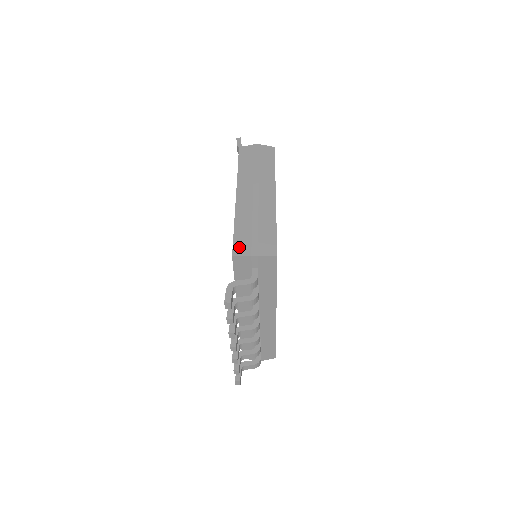
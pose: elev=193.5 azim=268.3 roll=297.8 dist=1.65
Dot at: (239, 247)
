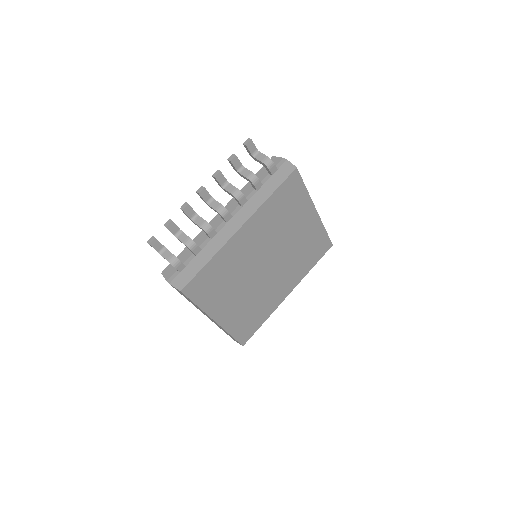
Dot at: occluded
